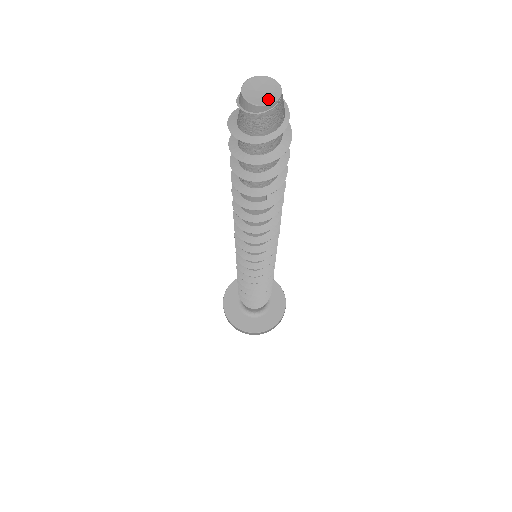
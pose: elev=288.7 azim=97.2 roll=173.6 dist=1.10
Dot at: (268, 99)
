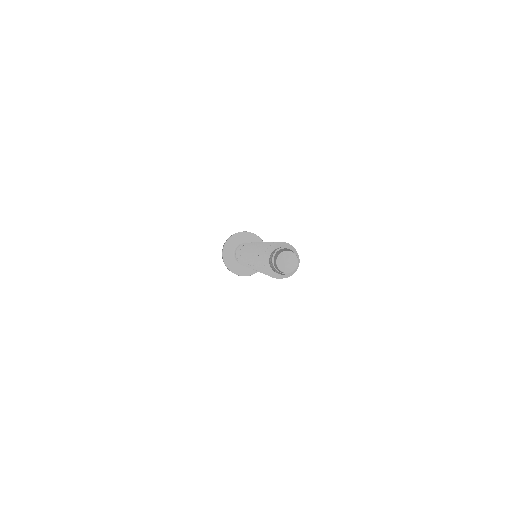
Dot at: (289, 269)
